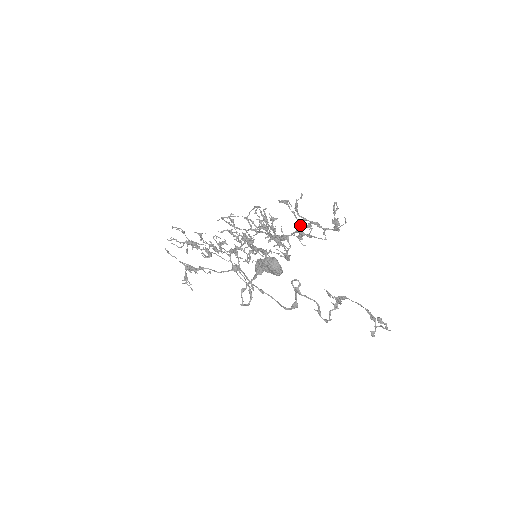
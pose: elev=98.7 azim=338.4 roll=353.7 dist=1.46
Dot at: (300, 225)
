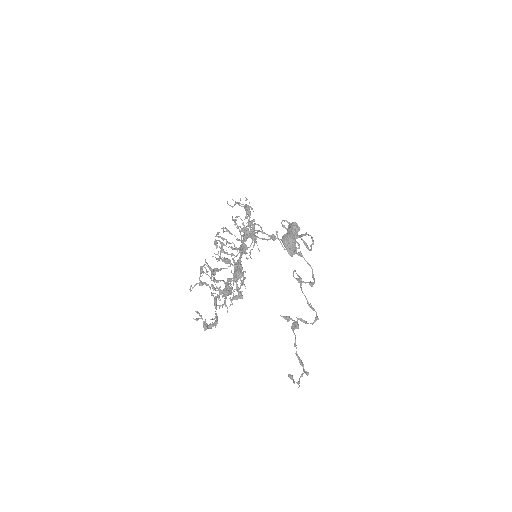
Dot at: (219, 290)
